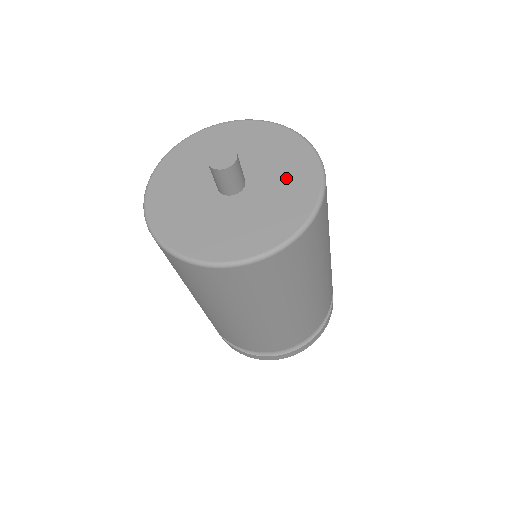
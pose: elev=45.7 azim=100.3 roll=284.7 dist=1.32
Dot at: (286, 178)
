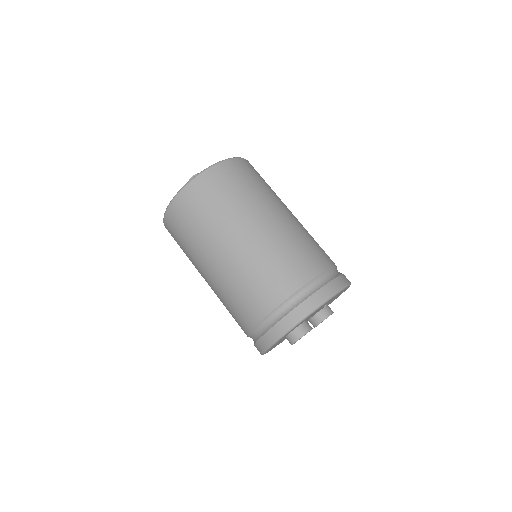
Dot at: occluded
